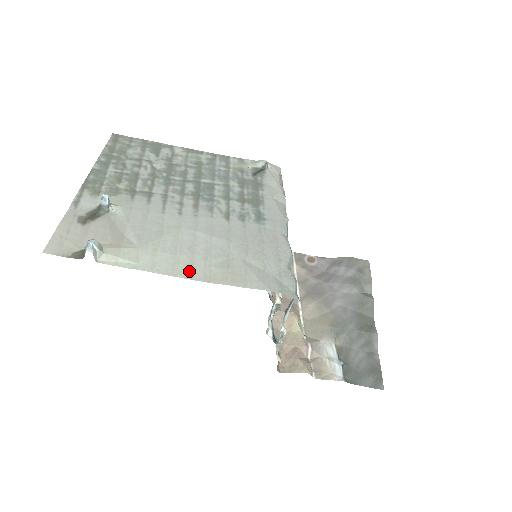
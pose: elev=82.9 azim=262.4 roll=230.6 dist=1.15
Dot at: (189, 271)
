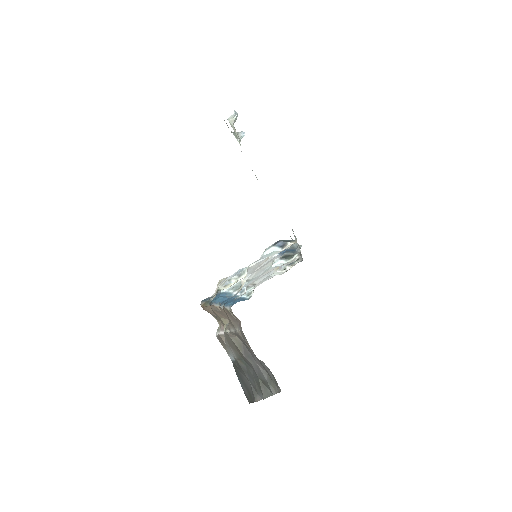
Dot at: occluded
